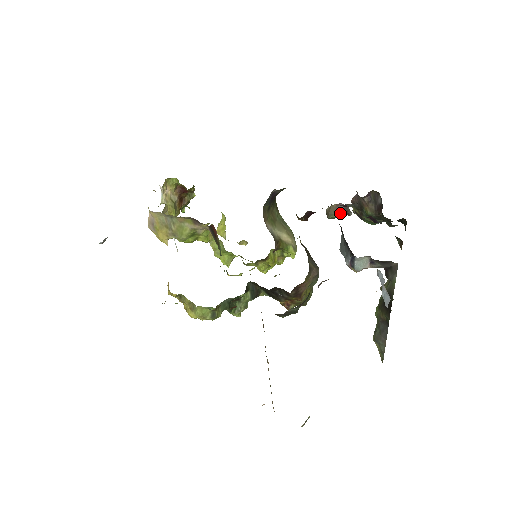
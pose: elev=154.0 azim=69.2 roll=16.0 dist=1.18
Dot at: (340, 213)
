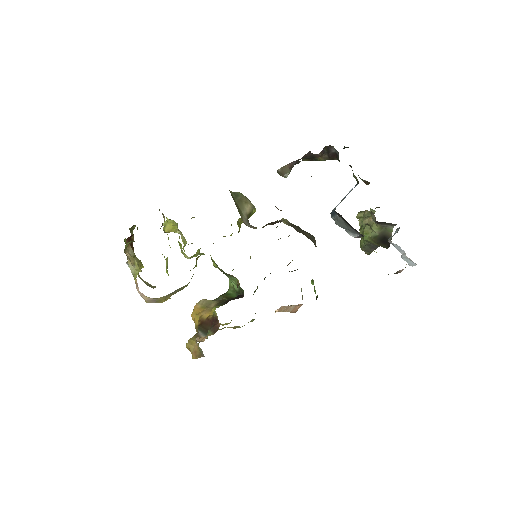
Dot at: occluded
